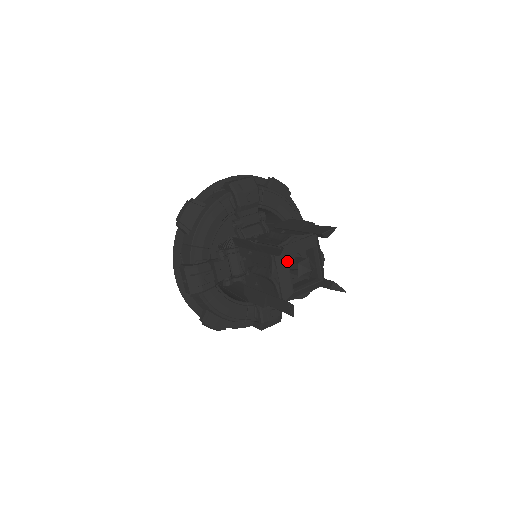
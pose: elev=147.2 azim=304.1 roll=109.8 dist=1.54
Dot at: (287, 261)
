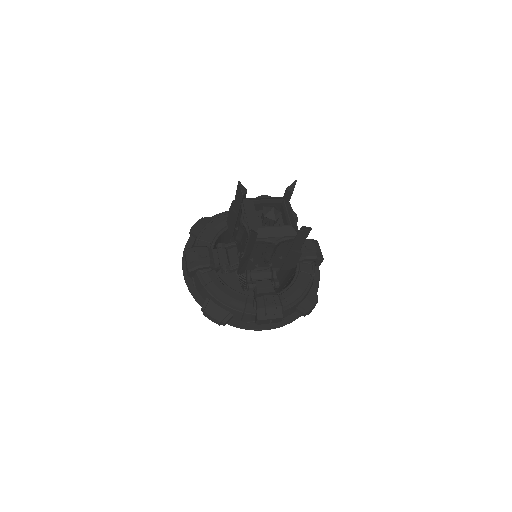
Dot at: (252, 203)
